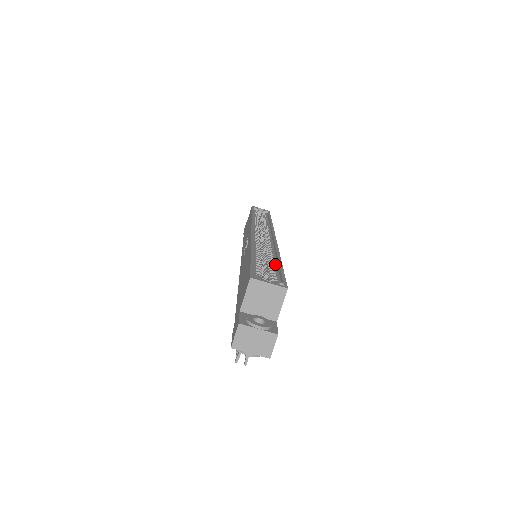
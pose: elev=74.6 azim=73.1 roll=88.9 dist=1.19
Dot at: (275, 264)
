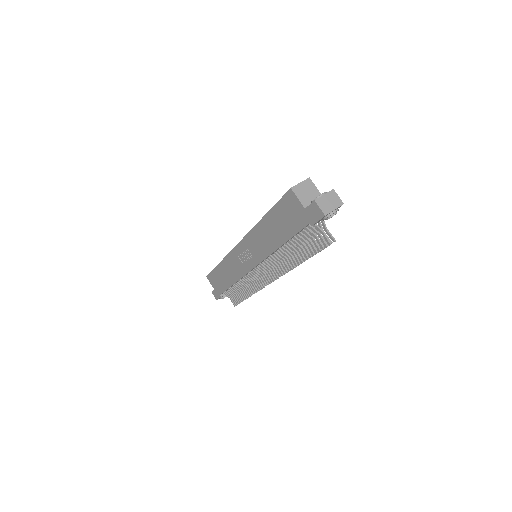
Dot at: occluded
